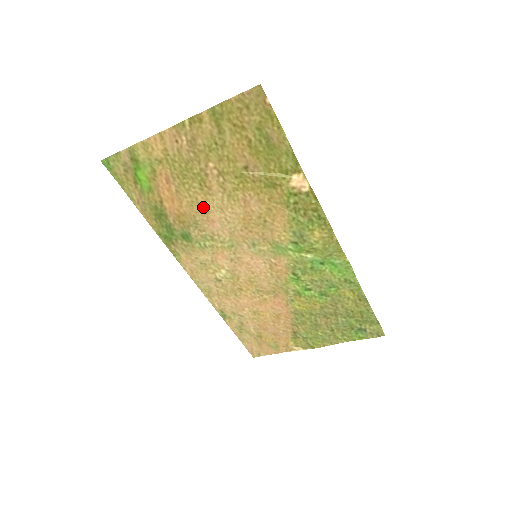
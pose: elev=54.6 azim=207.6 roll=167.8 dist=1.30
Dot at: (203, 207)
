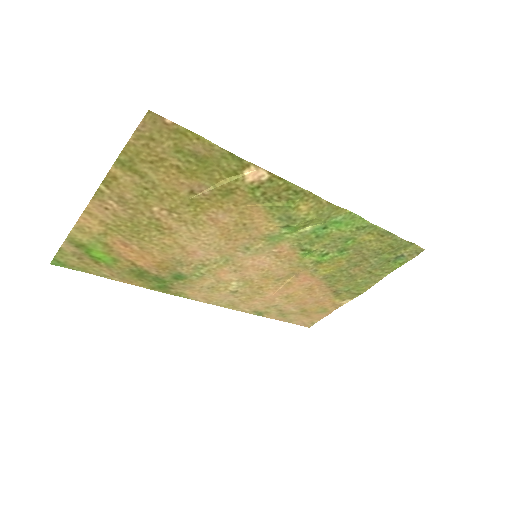
Dot at: (176, 246)
